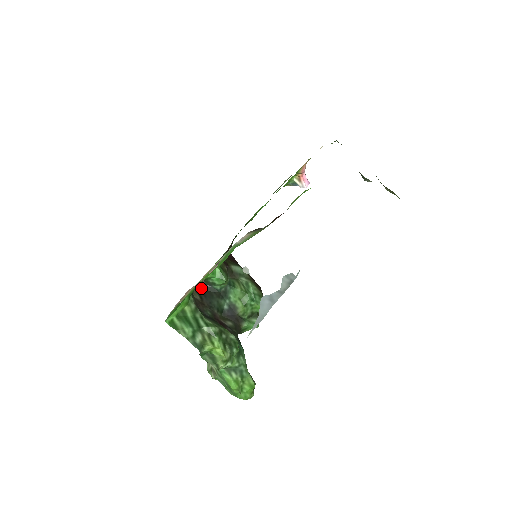
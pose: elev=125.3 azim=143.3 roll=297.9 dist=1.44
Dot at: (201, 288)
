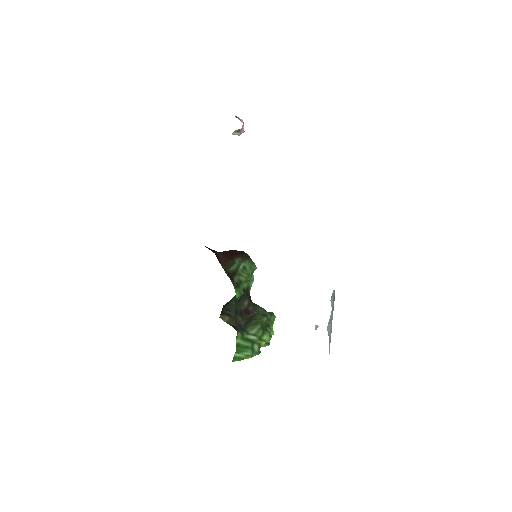
Dot at: (223, 308)
